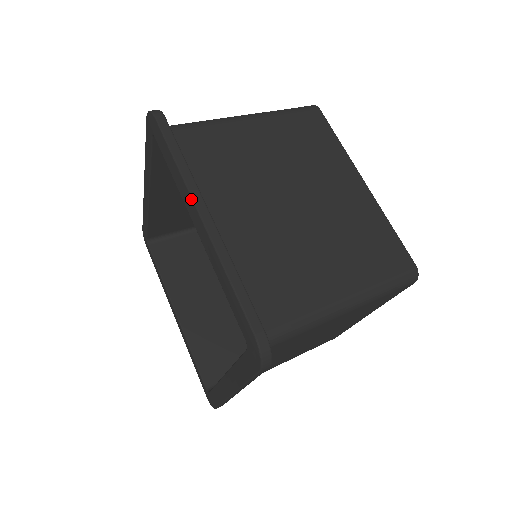
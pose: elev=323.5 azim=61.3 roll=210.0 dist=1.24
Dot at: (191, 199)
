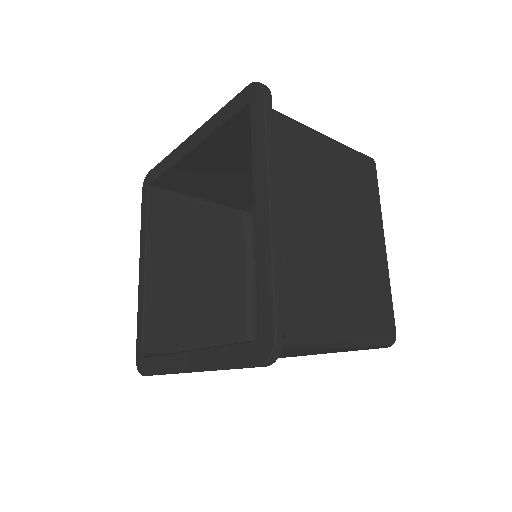
Dot at: (182, 143)
